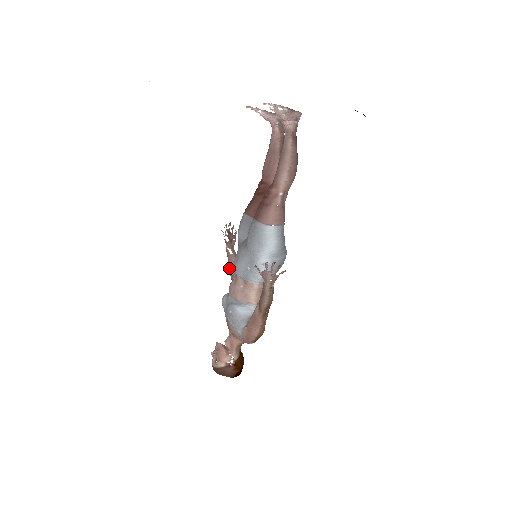
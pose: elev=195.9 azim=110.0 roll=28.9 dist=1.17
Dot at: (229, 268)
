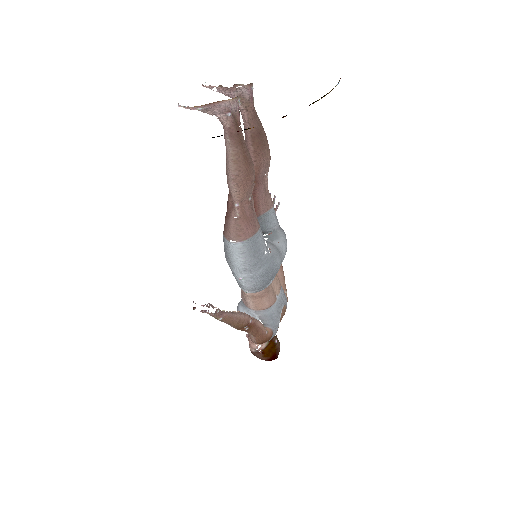
Dot at: occluded
